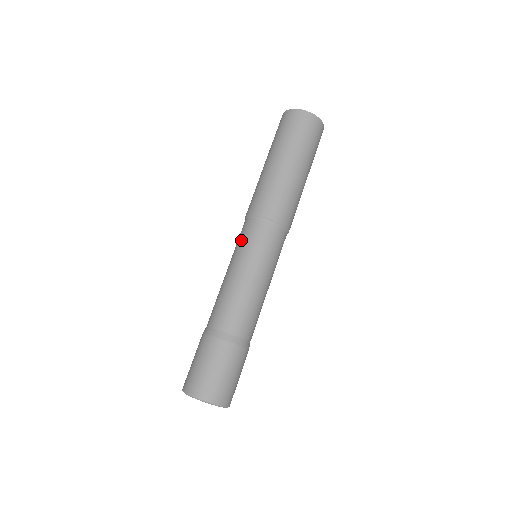
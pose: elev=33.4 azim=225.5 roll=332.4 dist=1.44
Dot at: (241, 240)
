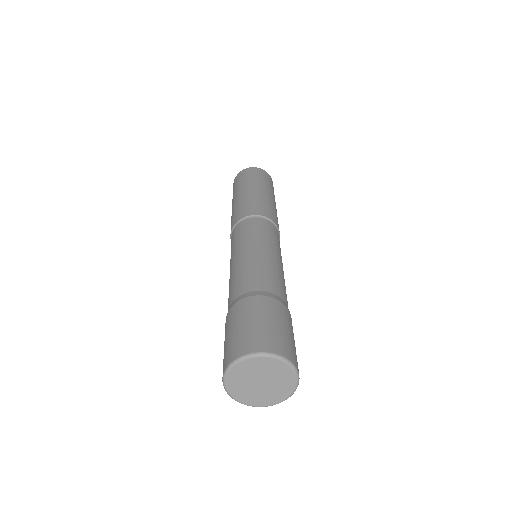
Dot at: occluded
